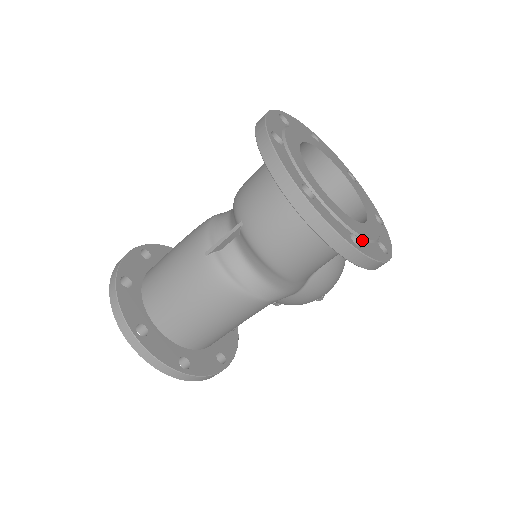
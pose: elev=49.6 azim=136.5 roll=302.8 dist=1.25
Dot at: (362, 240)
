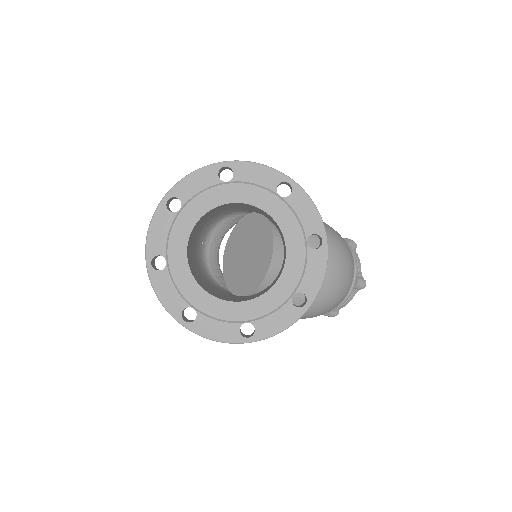
Dot at: (205, 316)
